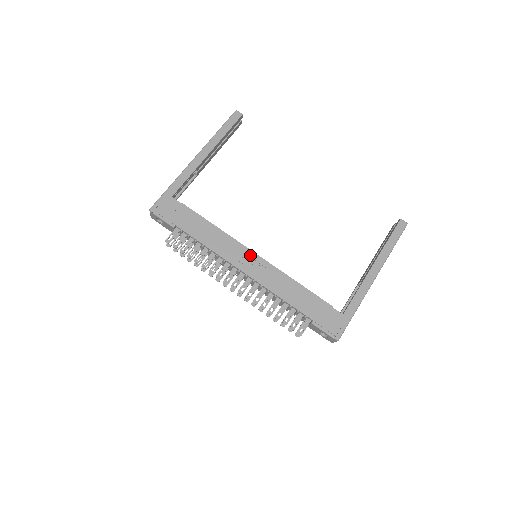
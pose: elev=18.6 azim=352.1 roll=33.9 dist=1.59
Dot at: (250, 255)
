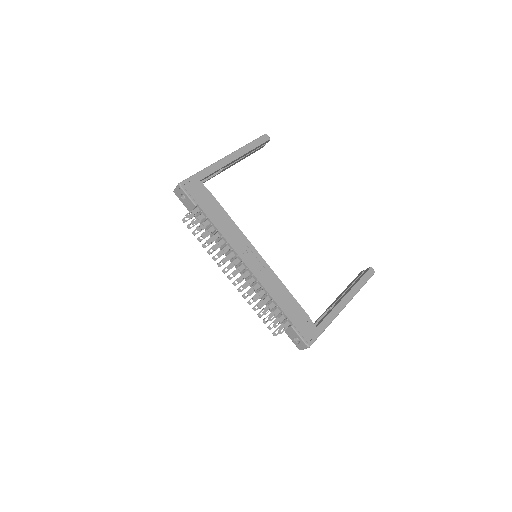
Dot at: (254, 252)
